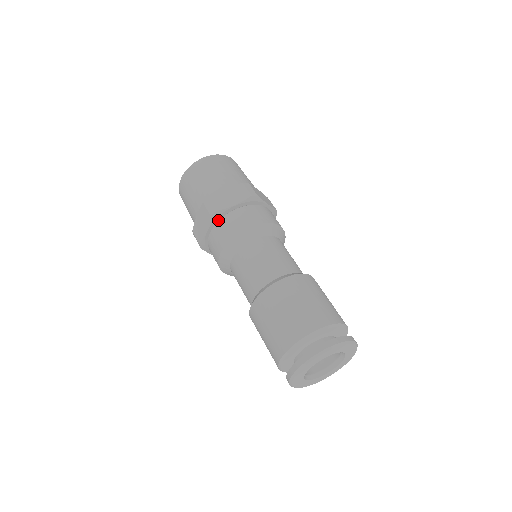
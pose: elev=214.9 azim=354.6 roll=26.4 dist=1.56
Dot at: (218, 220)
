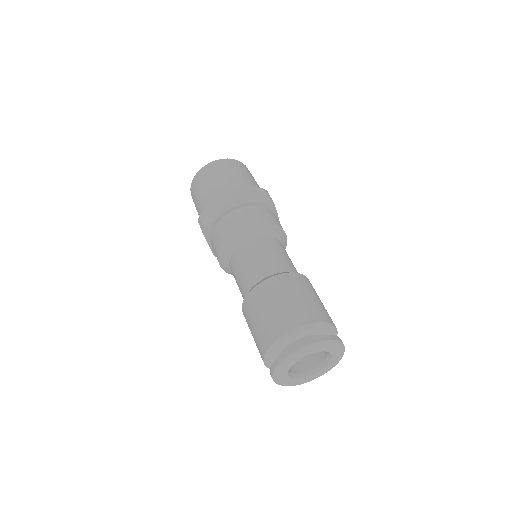
Dot at: occluded
